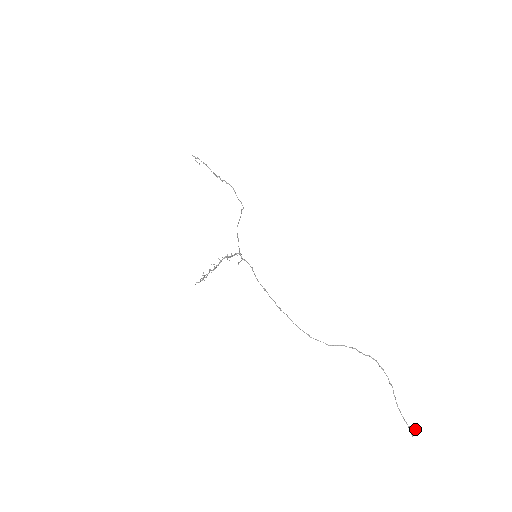
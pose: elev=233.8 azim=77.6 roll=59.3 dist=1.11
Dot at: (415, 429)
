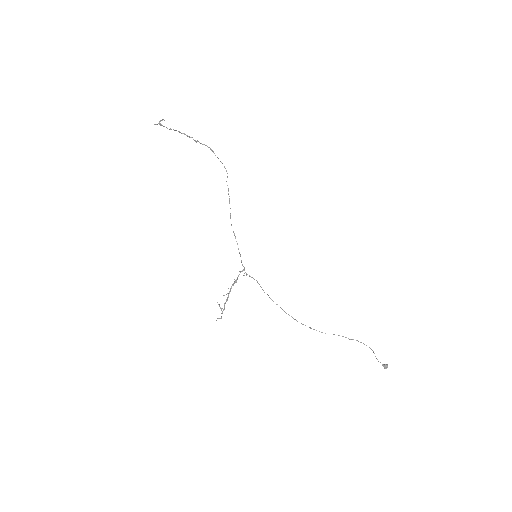
Dot at: (387, 367)
